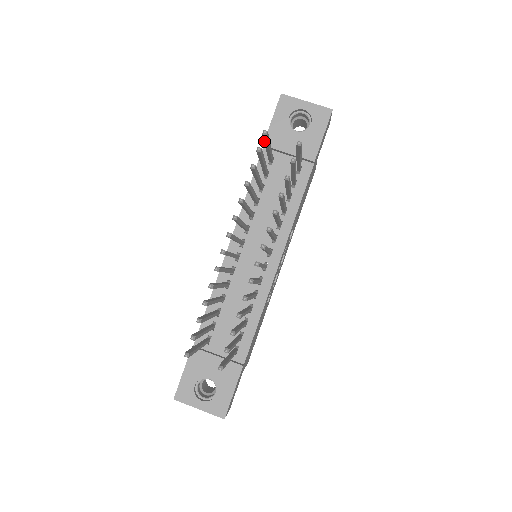
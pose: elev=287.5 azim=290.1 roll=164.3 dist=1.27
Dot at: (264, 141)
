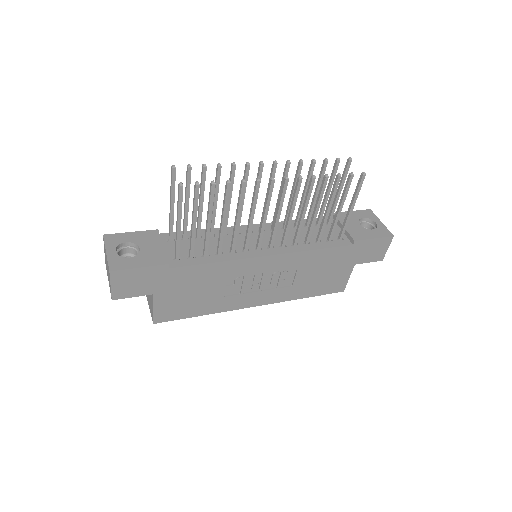
Dot at: (343, 174)
